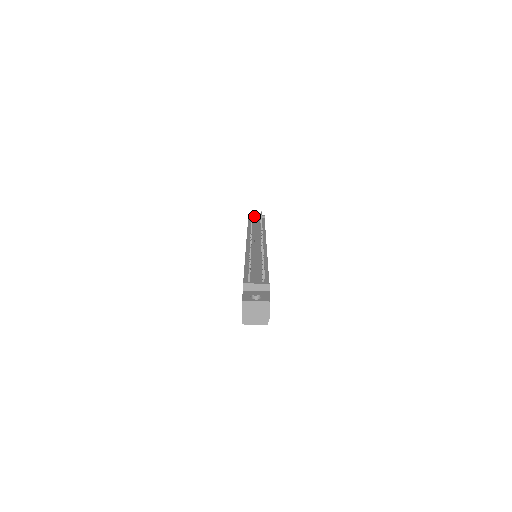
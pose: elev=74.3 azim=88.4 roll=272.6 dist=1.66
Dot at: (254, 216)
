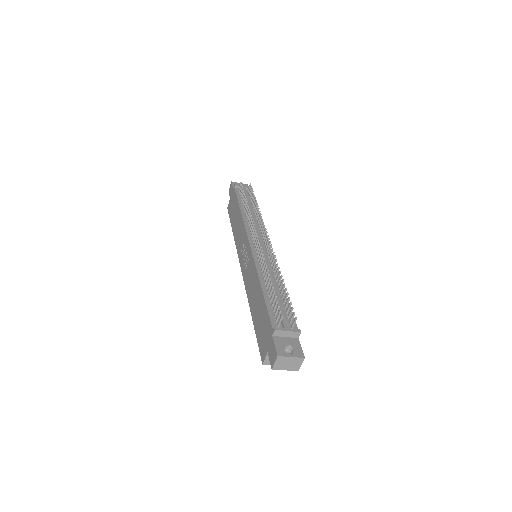
Dot at: occluded
